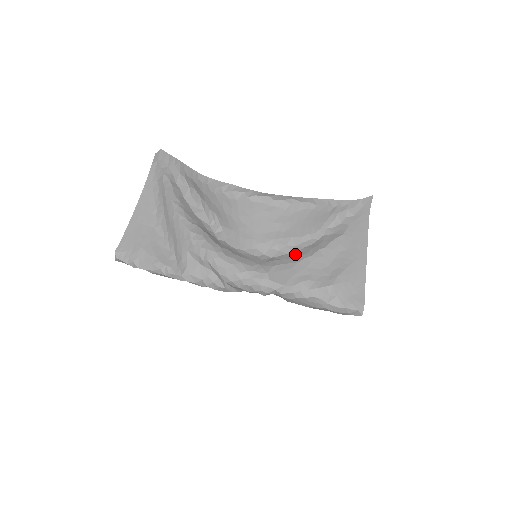
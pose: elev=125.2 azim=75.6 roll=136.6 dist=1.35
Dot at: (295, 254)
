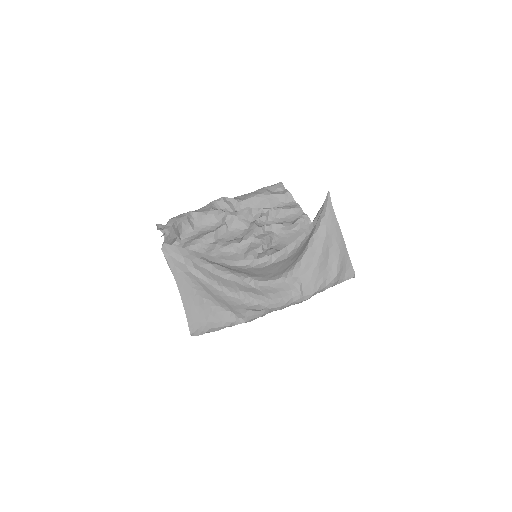
Dot at: (305, 267)
